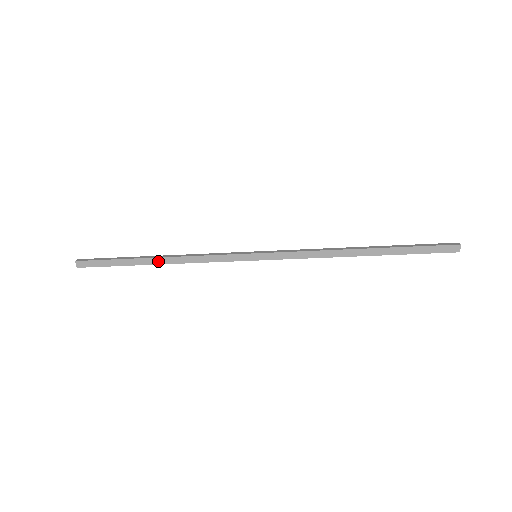
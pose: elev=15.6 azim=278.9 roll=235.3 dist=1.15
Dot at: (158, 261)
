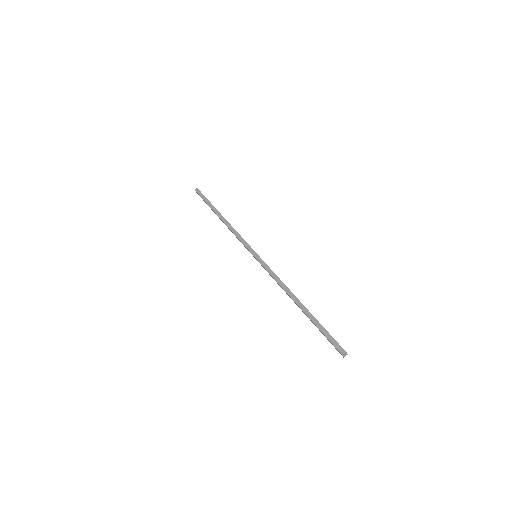
Dot at: (221, 219)
